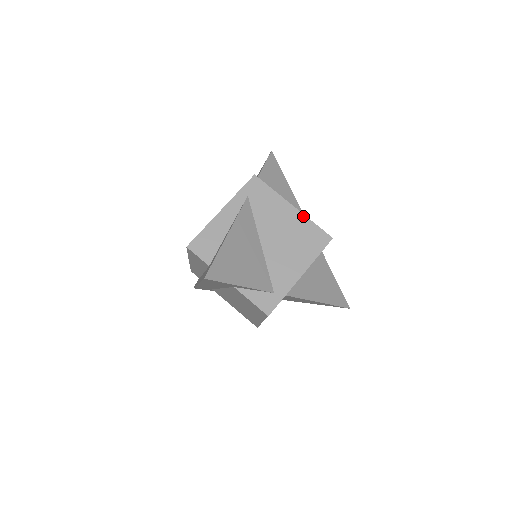
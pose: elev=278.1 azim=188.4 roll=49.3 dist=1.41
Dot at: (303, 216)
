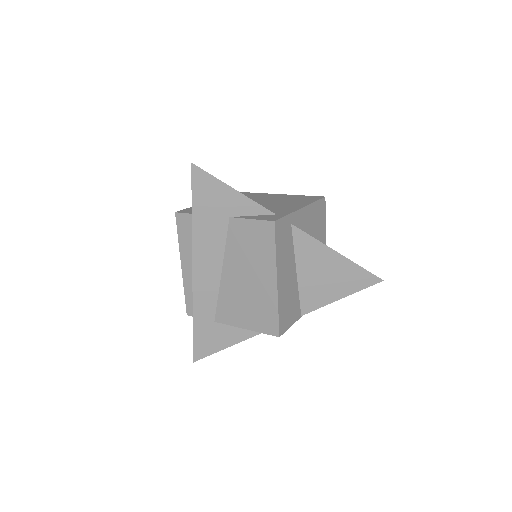
Dot at: (290, 195)
